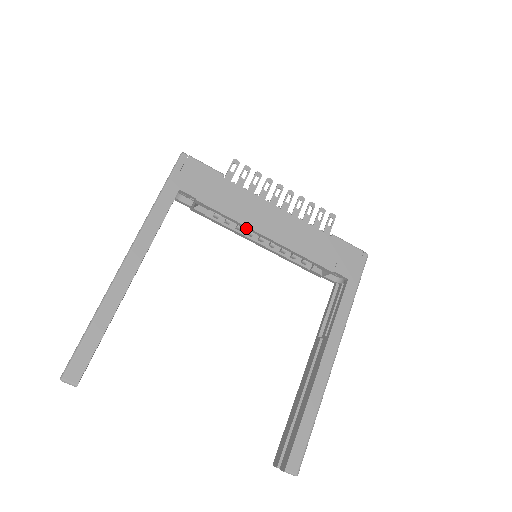
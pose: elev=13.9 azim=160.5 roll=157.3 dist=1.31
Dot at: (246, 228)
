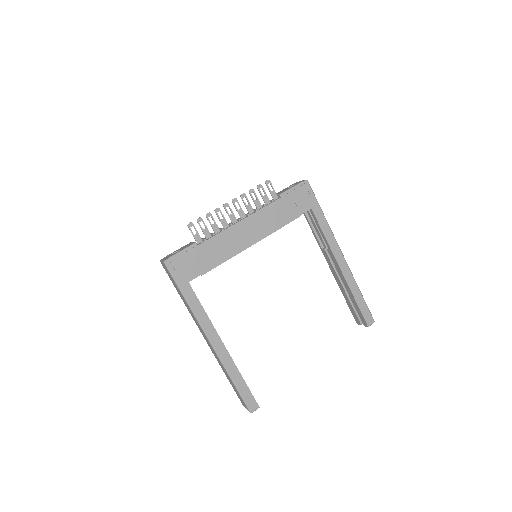
Dot at: (238, 253)
